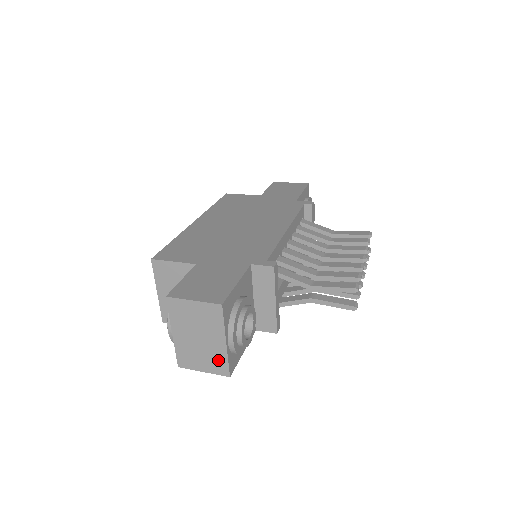
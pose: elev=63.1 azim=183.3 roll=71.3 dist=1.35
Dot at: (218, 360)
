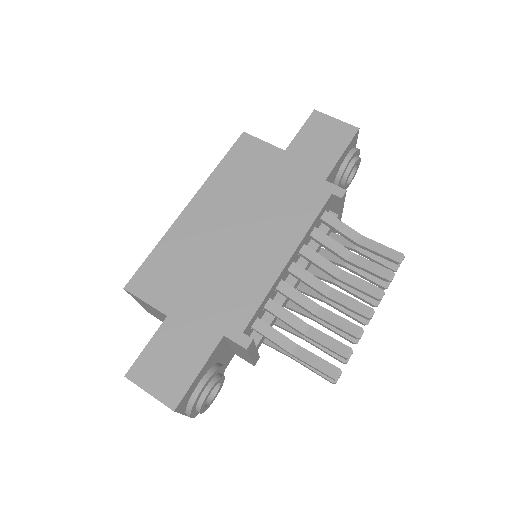
Dot at: occluded
